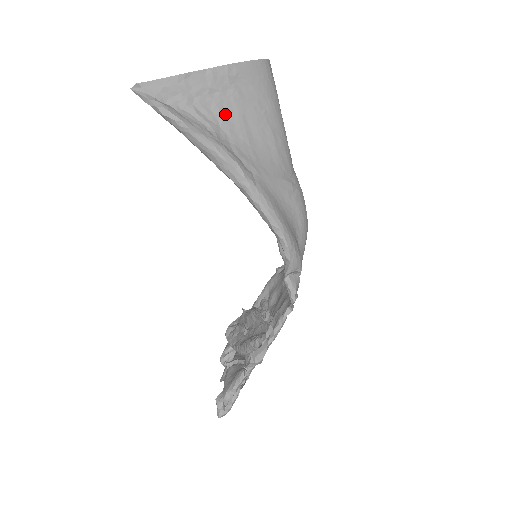
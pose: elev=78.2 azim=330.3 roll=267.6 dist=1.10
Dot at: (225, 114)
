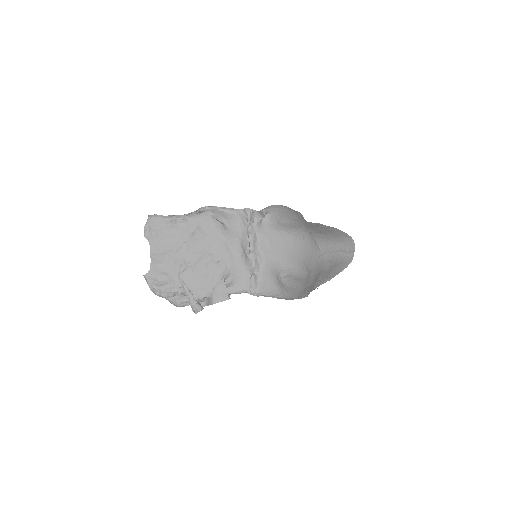
Dot at: occluded
